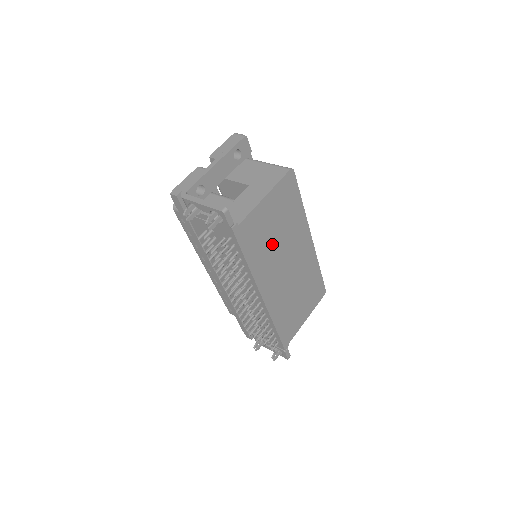
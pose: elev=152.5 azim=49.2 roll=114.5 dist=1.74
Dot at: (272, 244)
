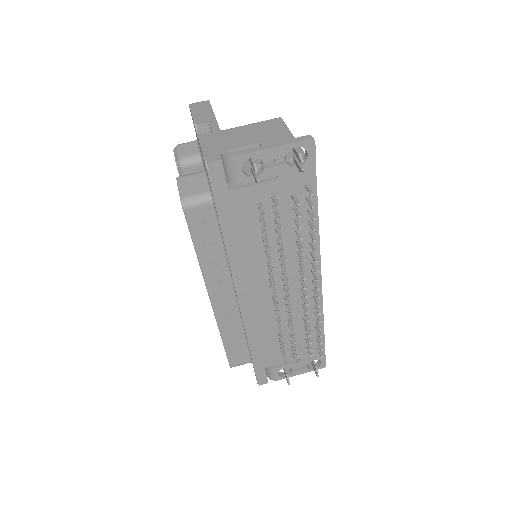
Dot at: occluded
